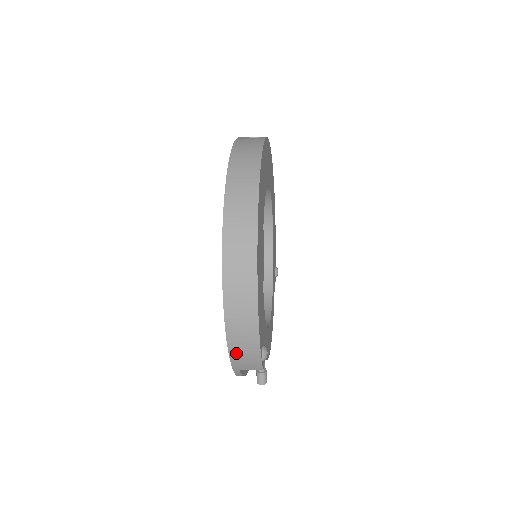
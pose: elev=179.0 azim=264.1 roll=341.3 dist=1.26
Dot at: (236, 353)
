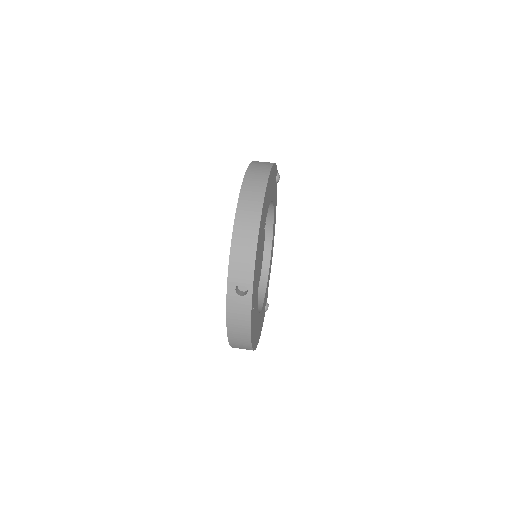
Dot at: occluded
